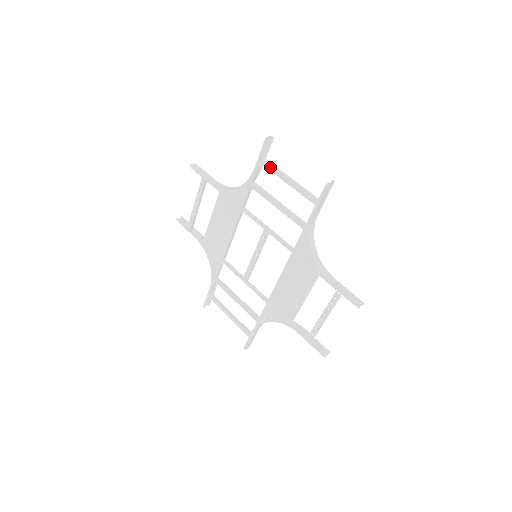
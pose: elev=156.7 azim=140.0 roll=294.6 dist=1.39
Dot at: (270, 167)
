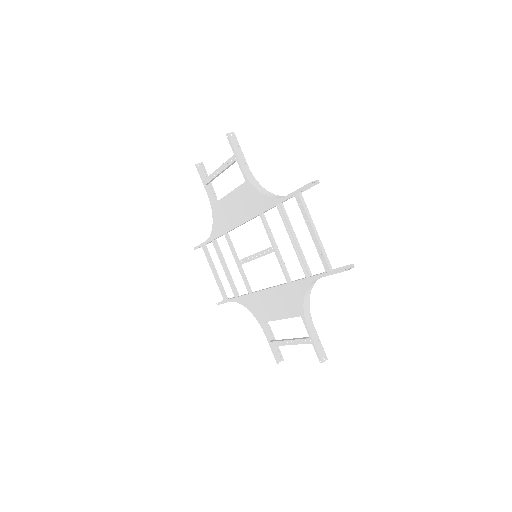
Dot at: (302, 208)
